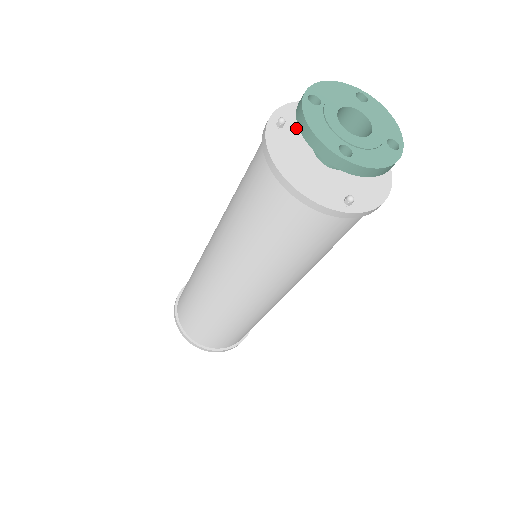
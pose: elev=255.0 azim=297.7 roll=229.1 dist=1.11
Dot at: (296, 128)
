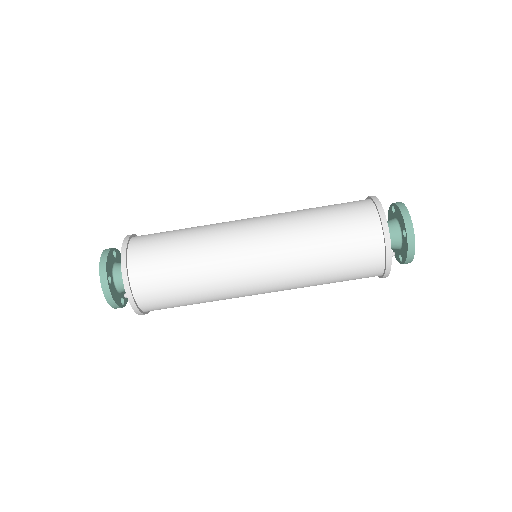
Dot at: occluded
